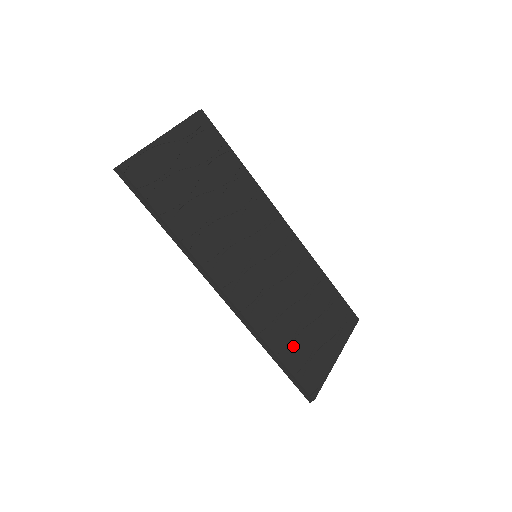
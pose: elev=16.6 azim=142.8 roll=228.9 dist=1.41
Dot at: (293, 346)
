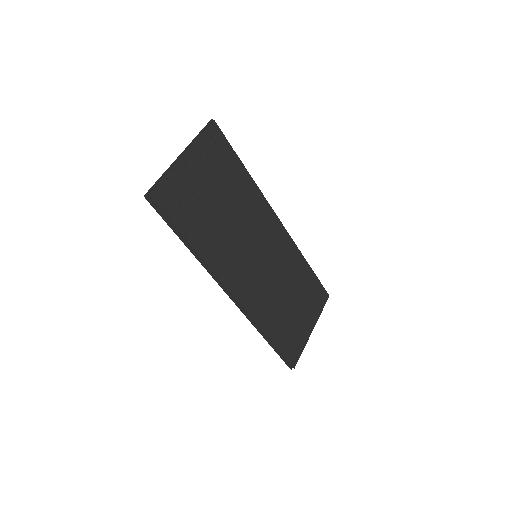
Dot at: (281, 328)
